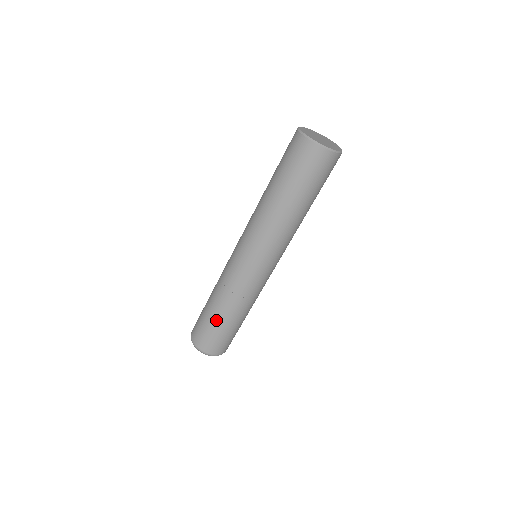
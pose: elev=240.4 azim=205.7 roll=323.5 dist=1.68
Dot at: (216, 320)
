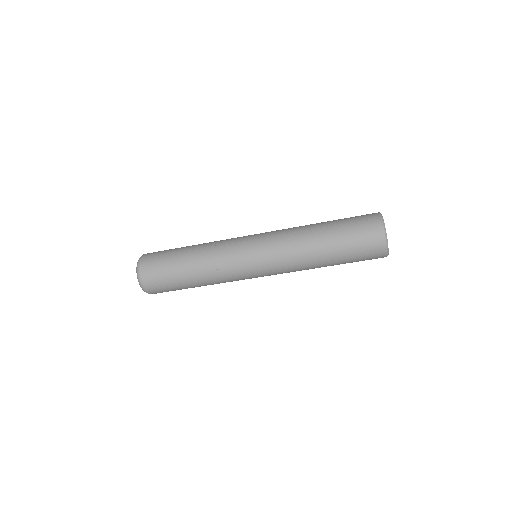
Dot at: (186, 286)
